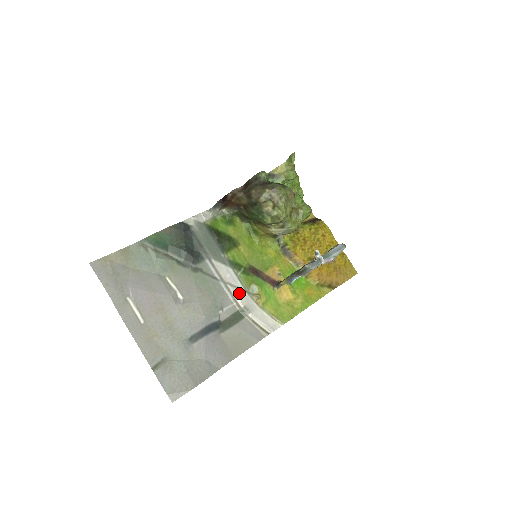
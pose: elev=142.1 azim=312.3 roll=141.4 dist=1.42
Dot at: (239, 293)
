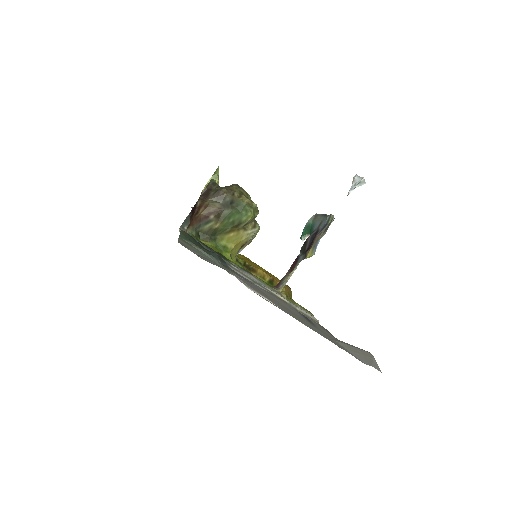
Dot at: (274, 292)
